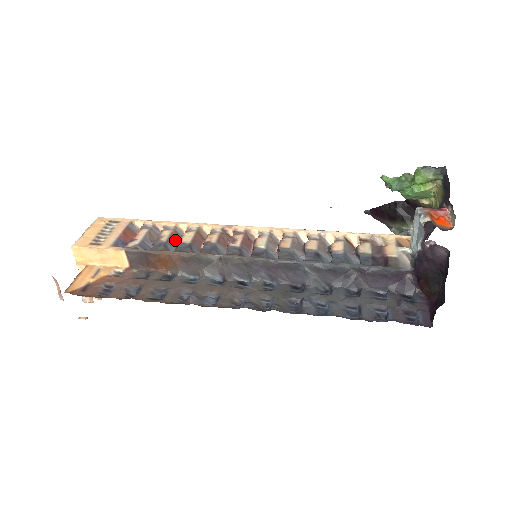
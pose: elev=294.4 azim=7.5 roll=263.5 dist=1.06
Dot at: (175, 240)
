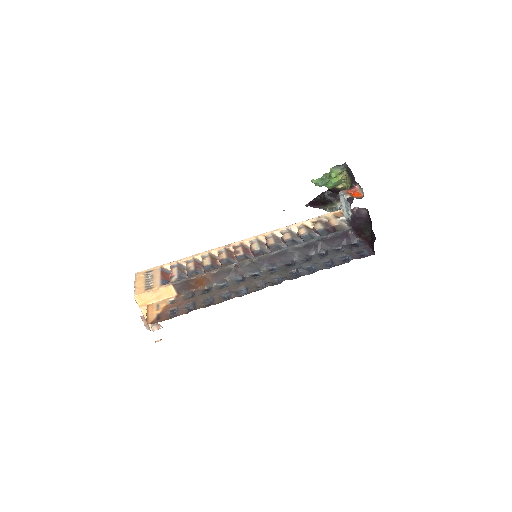
Dot at: (199, 266)
